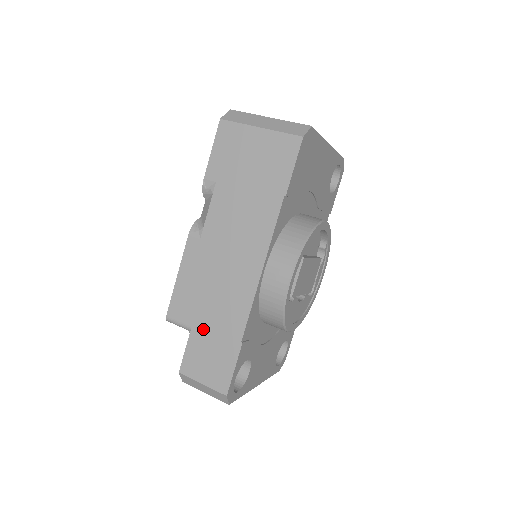
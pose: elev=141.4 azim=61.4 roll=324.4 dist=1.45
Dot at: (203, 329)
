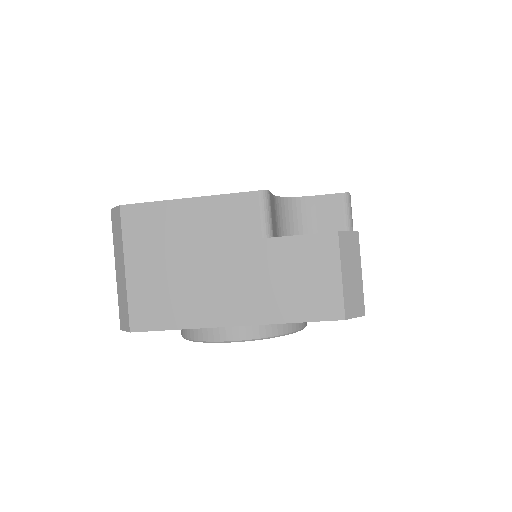
Dot at: occluded
